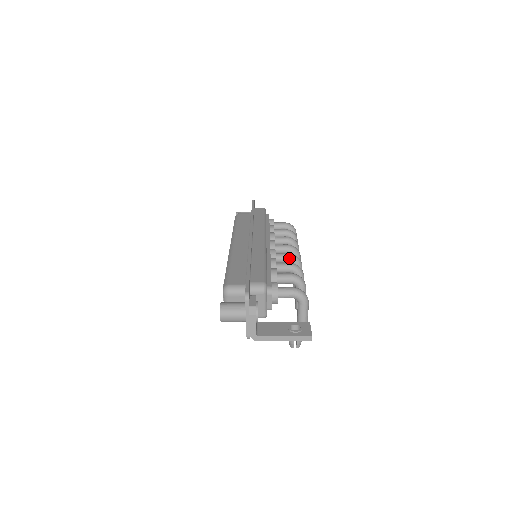
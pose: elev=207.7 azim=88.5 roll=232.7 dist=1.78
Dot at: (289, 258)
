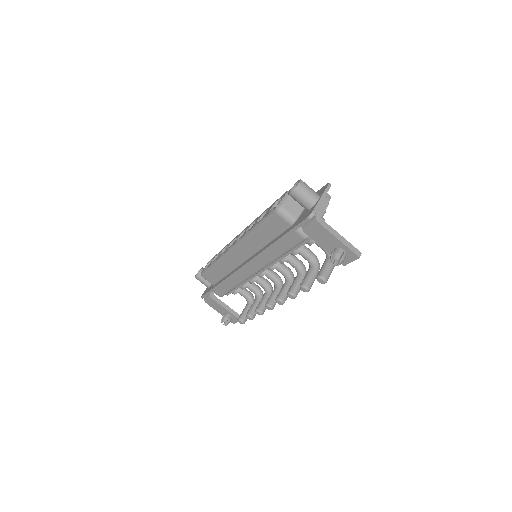
Dot at: (289, 269)
